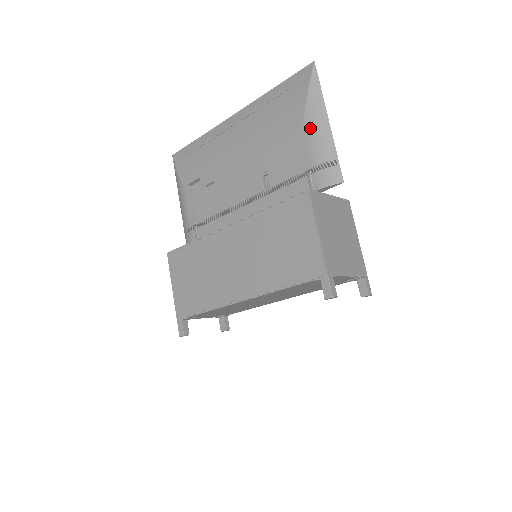
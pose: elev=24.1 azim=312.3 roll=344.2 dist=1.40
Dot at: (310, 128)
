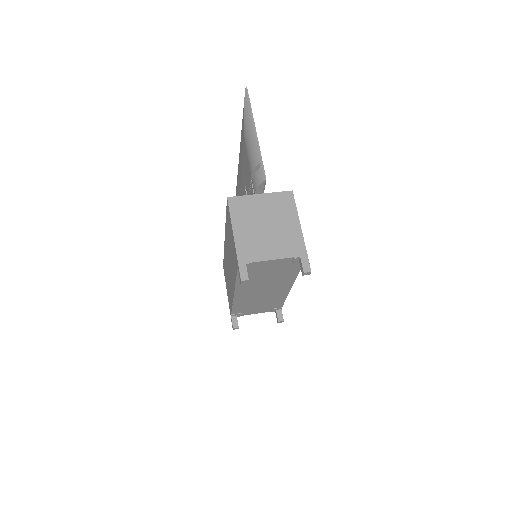
Dot at: (247, 143)
